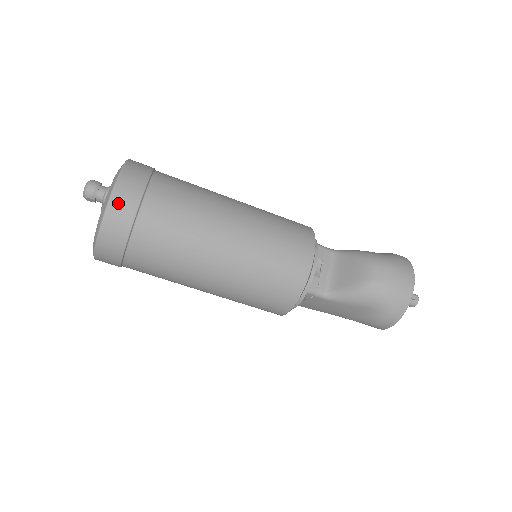
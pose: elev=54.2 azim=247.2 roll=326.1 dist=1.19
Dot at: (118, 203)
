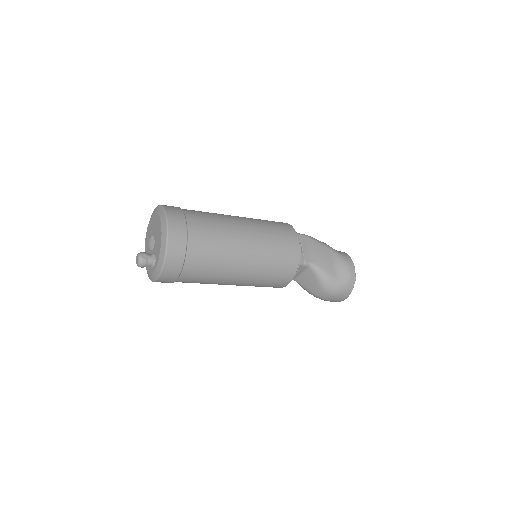
Dot at: (161, 282)
